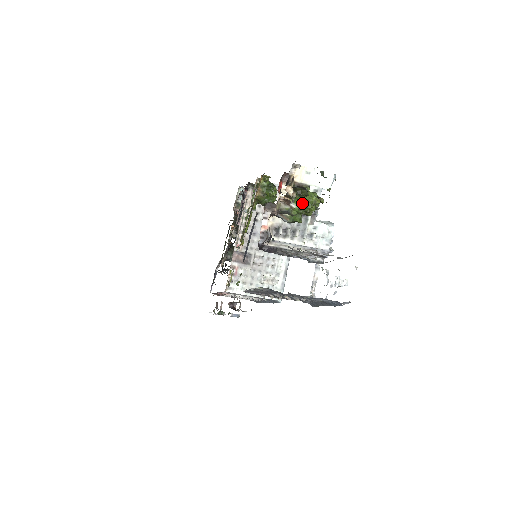
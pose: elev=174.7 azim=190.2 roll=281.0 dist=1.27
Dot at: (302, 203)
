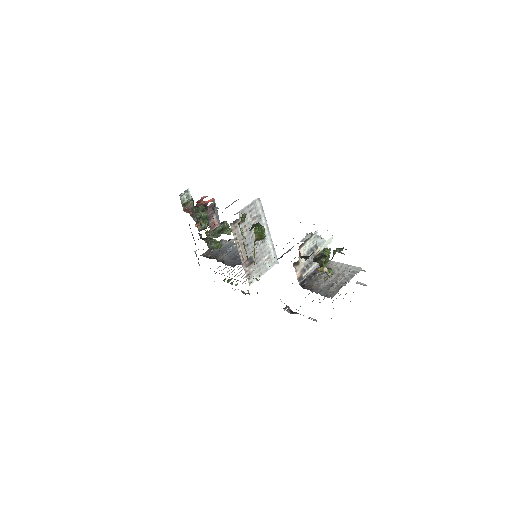
Dot at: (325, 263)
